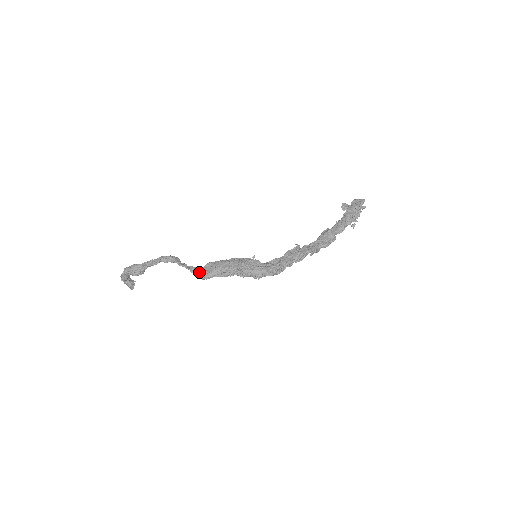
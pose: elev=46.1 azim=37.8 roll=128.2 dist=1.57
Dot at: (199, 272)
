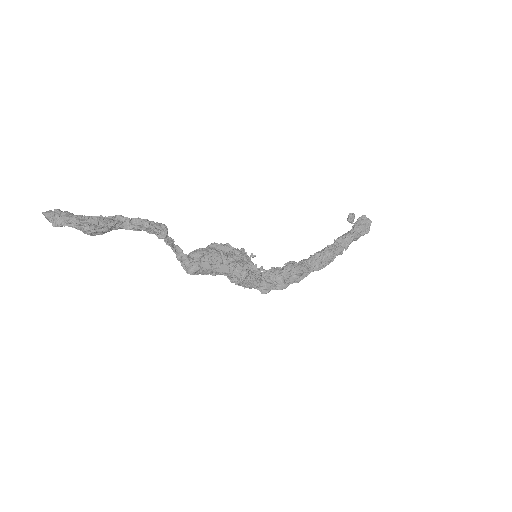
Dot at: (190, 265)
